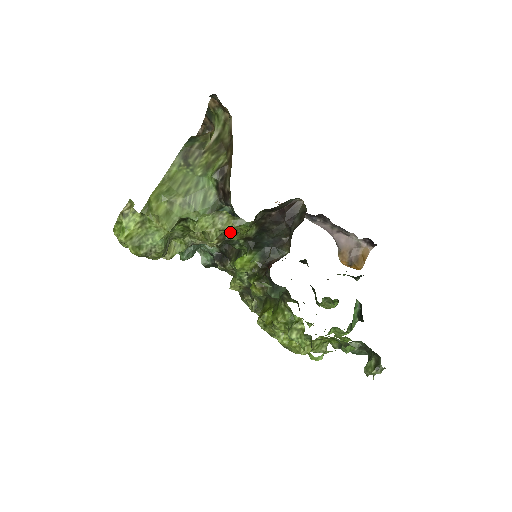
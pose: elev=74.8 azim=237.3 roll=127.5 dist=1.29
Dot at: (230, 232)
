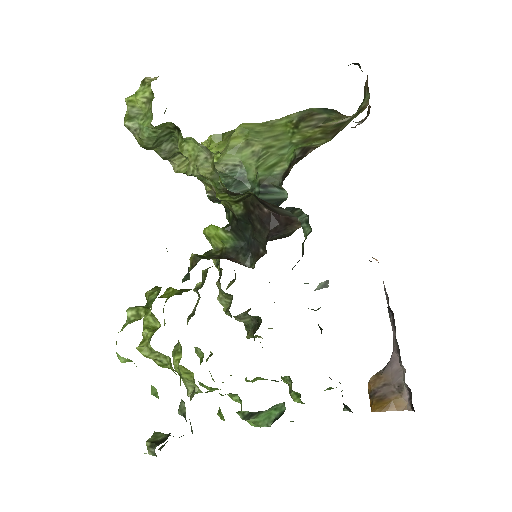
Dot at: occluded
